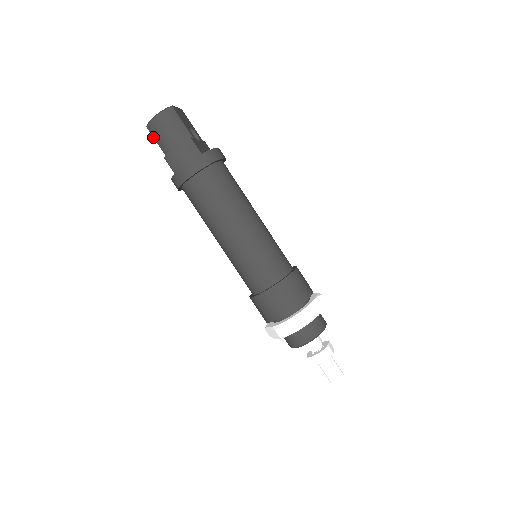
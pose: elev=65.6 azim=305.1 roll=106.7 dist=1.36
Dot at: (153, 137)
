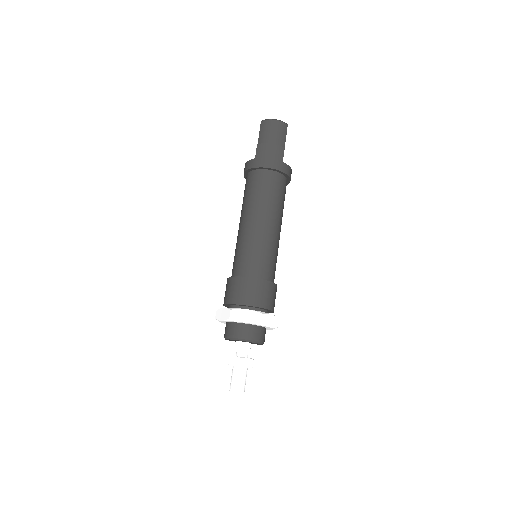
Dot at: (260, 130)
